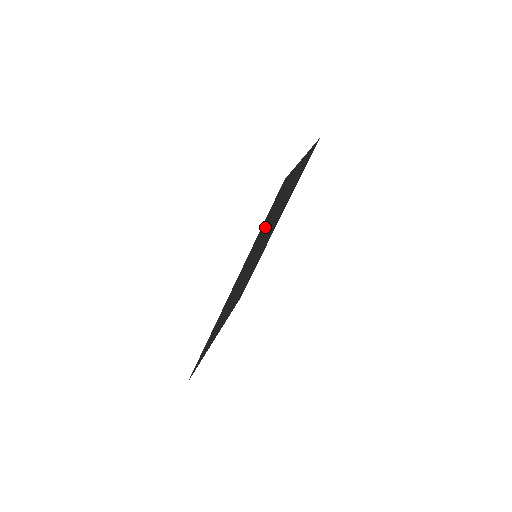
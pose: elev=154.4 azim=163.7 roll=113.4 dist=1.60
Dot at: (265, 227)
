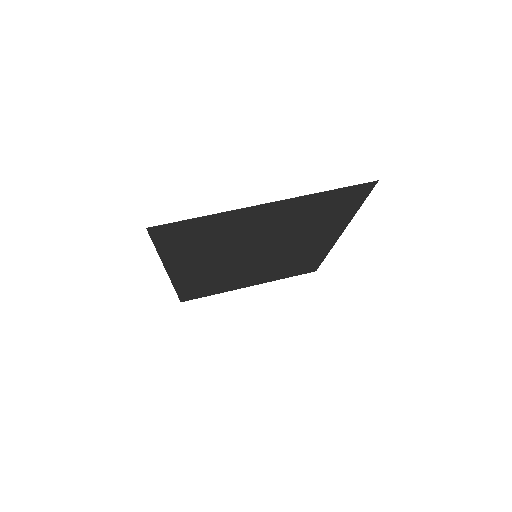
Dot at: (198, 246)
